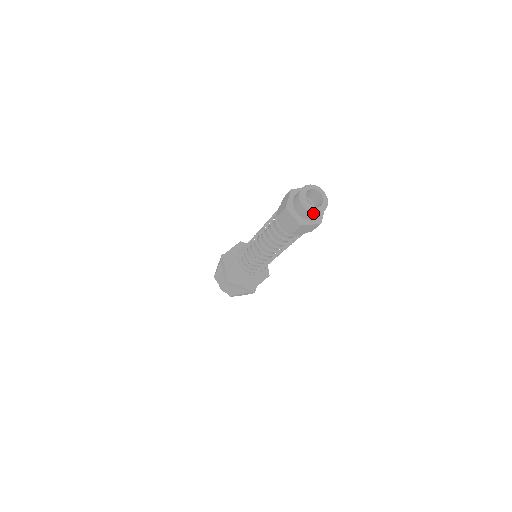
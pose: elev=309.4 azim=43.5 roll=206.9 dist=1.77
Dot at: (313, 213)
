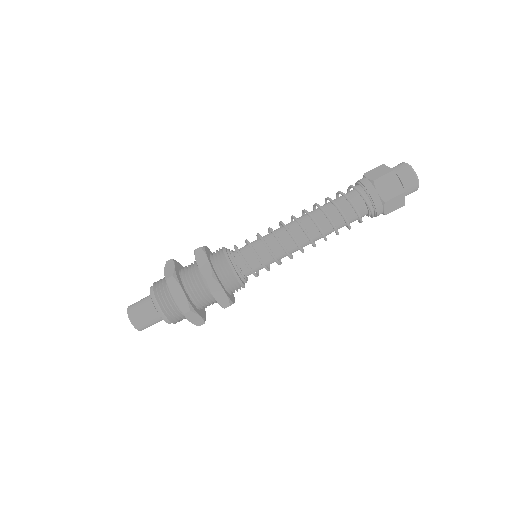
Dot at: (418, 184)
